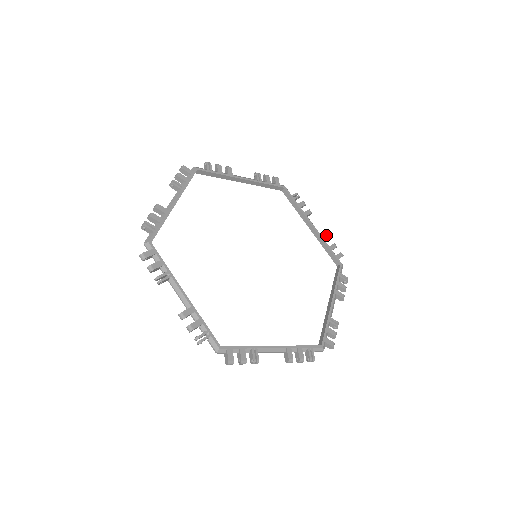
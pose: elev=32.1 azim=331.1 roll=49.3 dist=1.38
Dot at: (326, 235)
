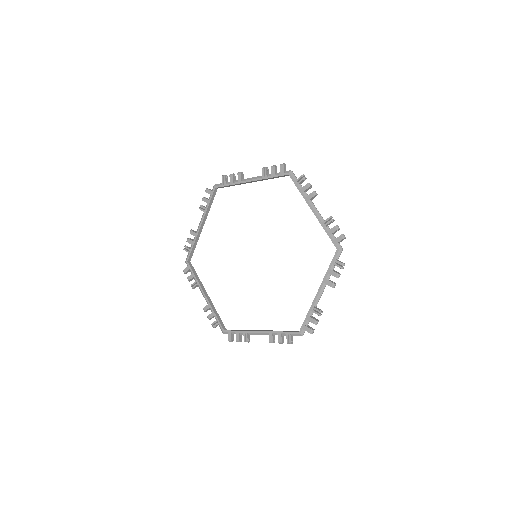
Dot at: (327, 218)
